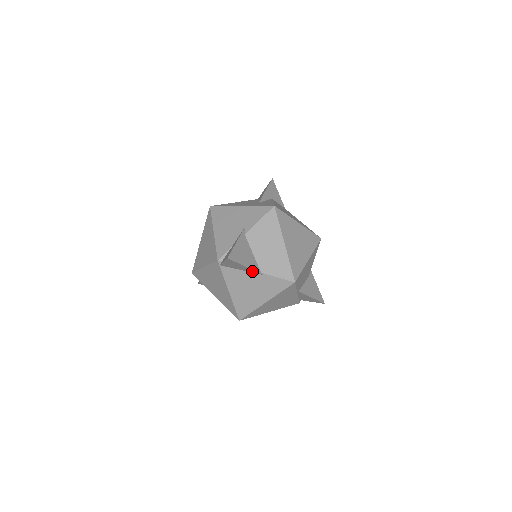
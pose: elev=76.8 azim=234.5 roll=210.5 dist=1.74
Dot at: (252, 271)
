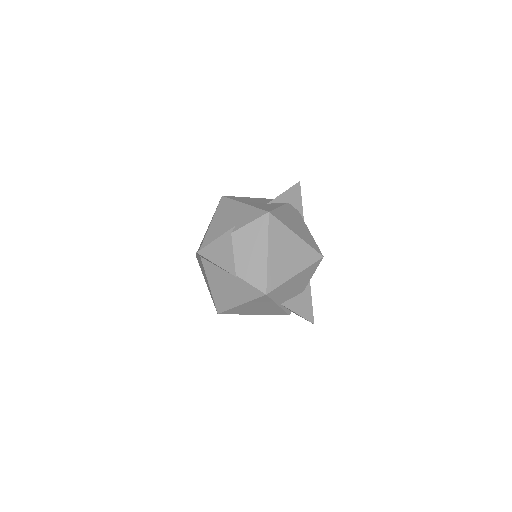
Dot at: (227, 271)
